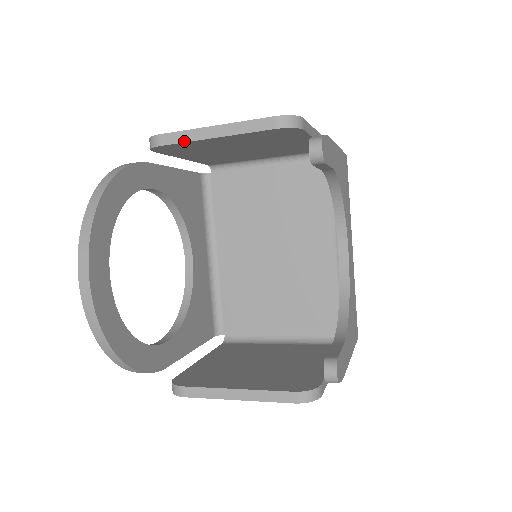
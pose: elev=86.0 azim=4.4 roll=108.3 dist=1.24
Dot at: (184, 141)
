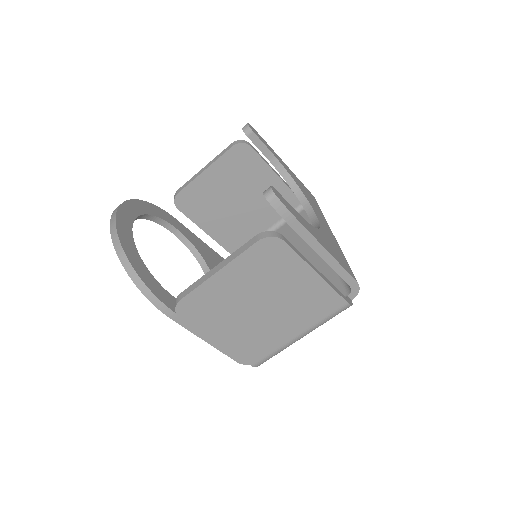
Dot at: (189, 183)
